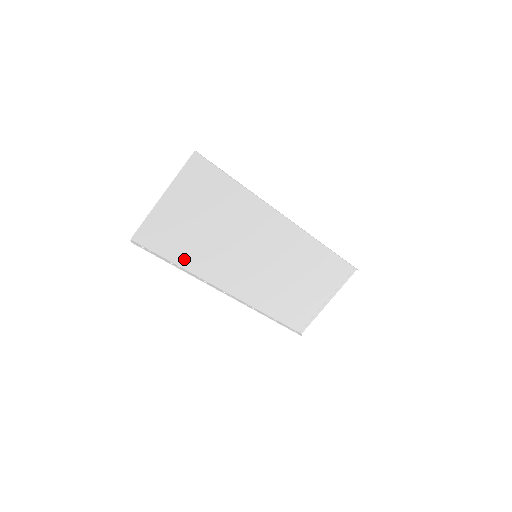
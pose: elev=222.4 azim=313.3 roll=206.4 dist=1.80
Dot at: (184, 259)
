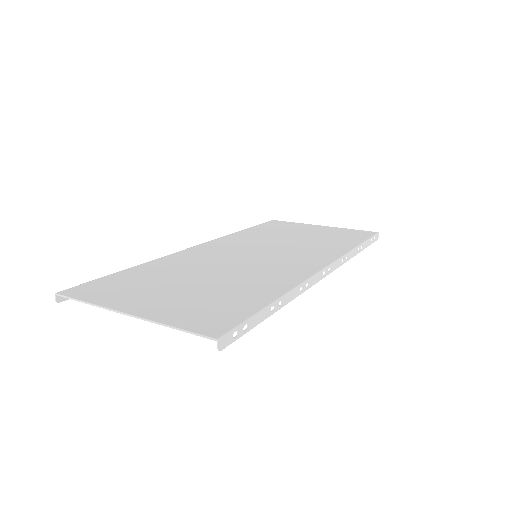
Dot at: (144, 269)
